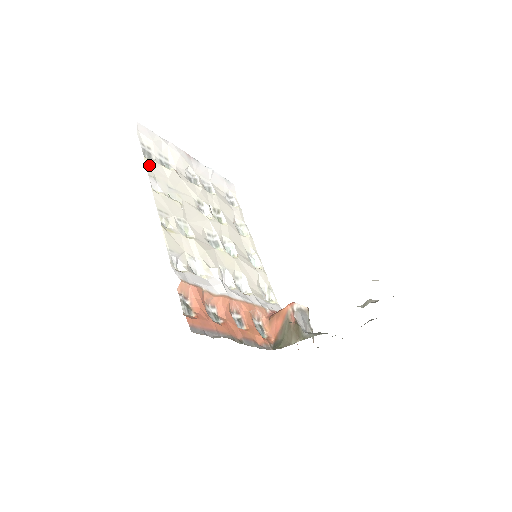
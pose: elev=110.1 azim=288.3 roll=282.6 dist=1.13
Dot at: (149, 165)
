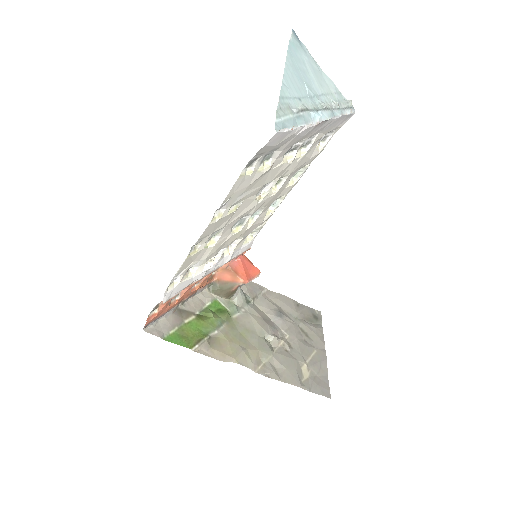
Dot at: (237, 184)
